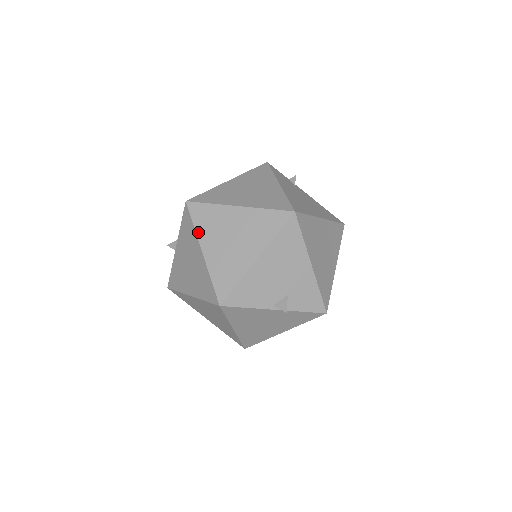
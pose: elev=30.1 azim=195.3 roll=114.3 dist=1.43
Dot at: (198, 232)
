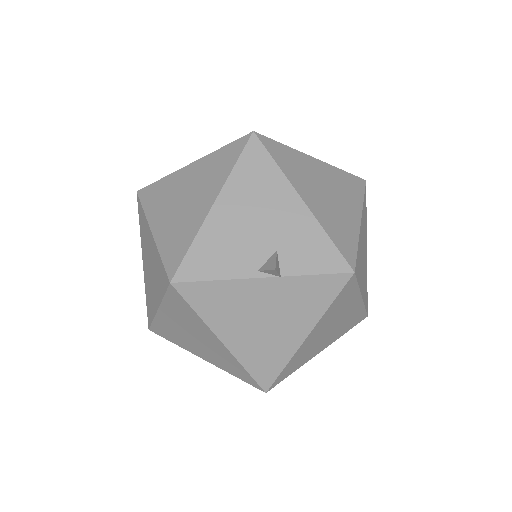
Dot at: (147, 213)
